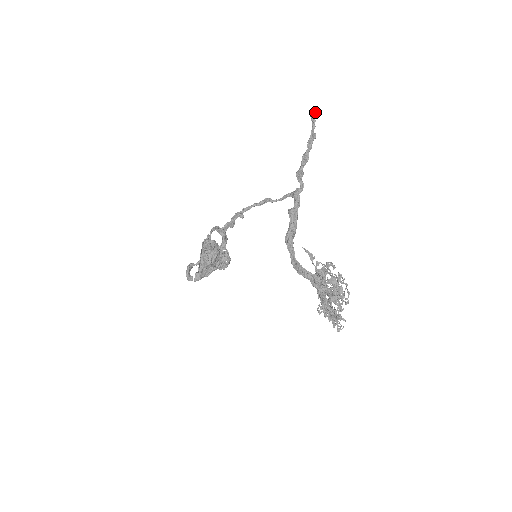
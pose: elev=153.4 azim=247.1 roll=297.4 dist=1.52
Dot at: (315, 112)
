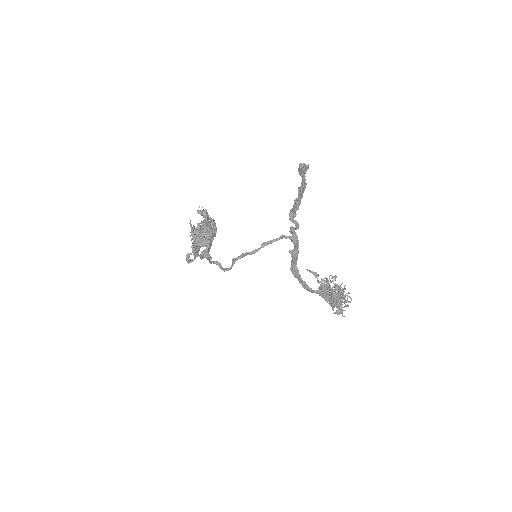
Dot at: (304, 169)
